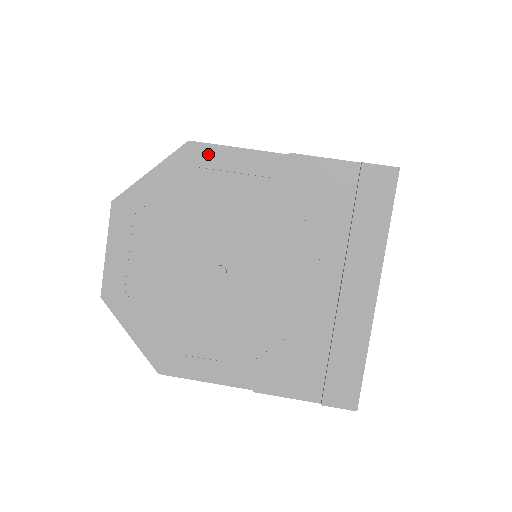
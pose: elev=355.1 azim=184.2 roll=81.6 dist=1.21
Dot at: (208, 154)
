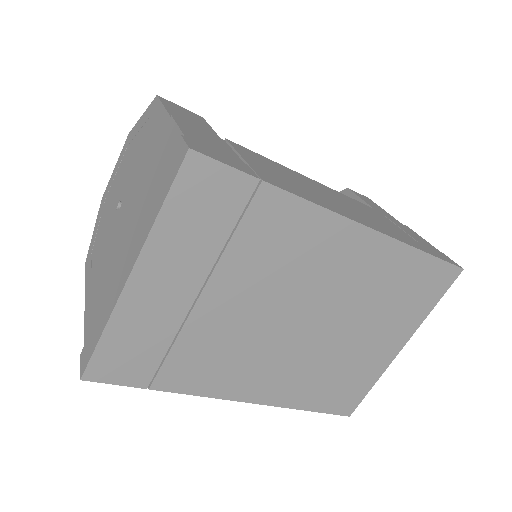
Dot at: (156, 108)
